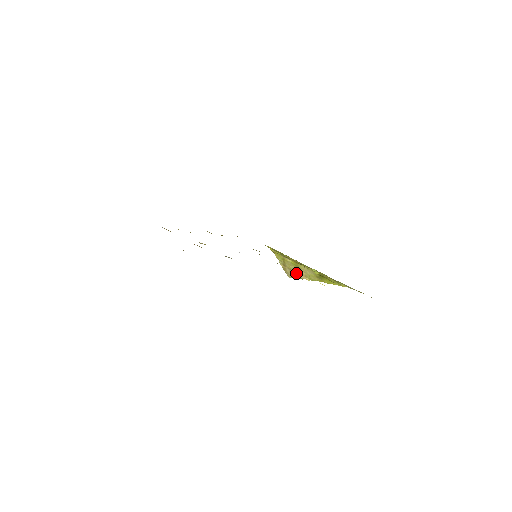
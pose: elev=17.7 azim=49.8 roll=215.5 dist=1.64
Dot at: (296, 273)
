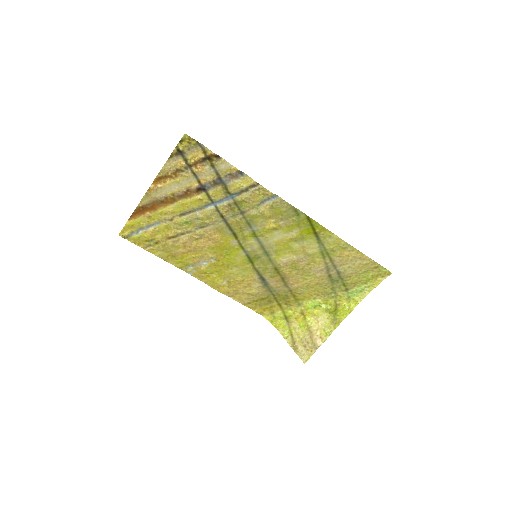
Dot at: (309, 342)
